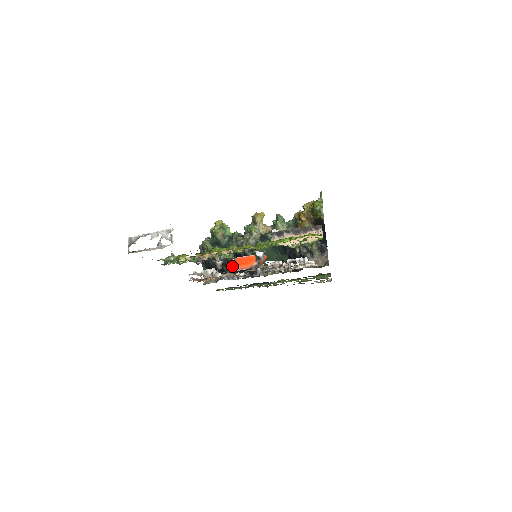
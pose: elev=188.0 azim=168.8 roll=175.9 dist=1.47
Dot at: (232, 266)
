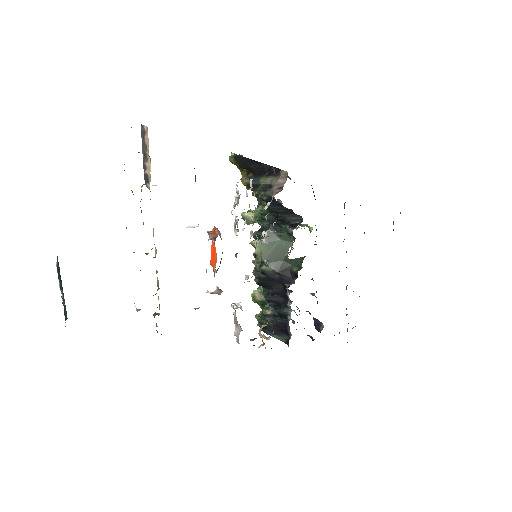
Dot at: (277, 299)
